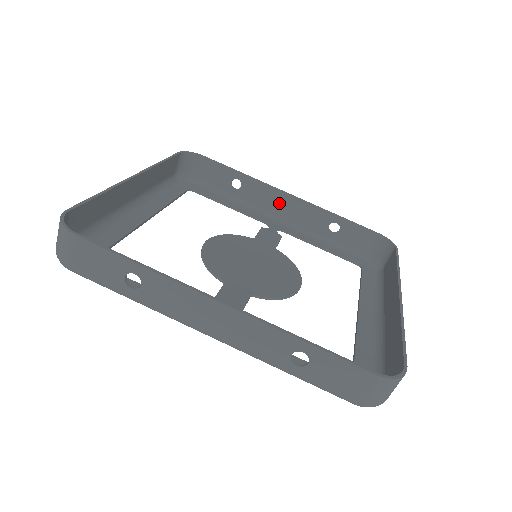
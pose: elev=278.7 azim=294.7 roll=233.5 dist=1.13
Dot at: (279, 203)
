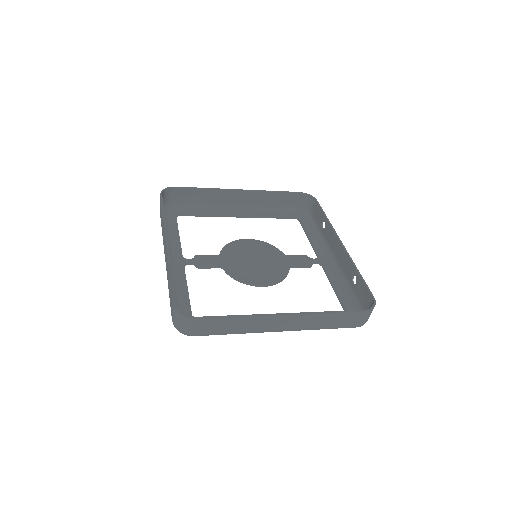
Dot at: (336, 247)
